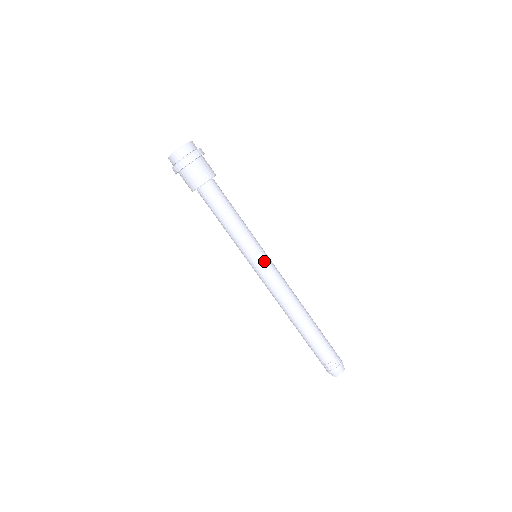
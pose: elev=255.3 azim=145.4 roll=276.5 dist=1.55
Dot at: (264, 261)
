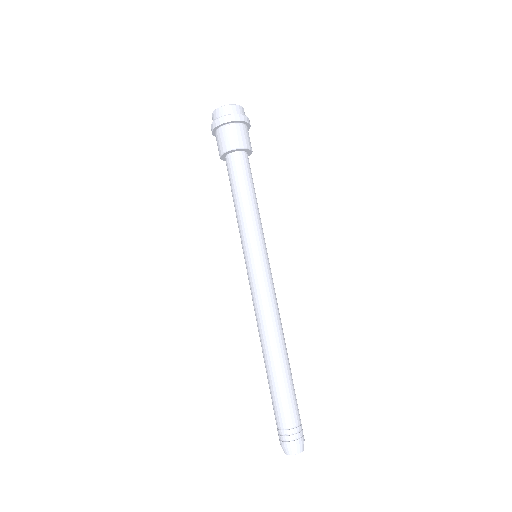
Dot at: (268, 262)
